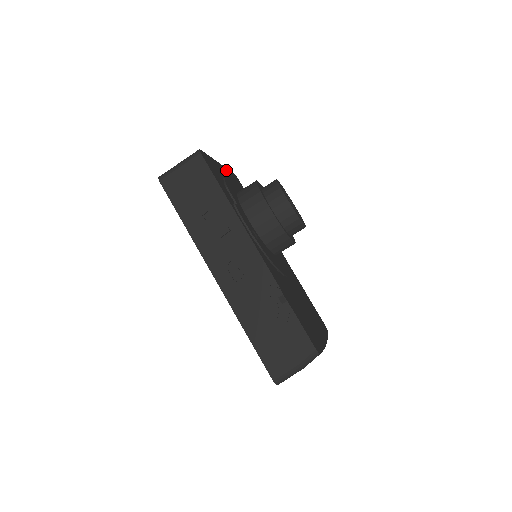
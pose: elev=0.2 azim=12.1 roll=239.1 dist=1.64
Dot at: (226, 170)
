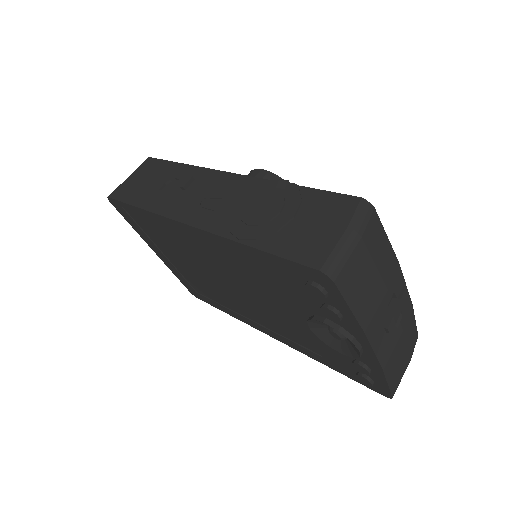
Dot at: occluded
